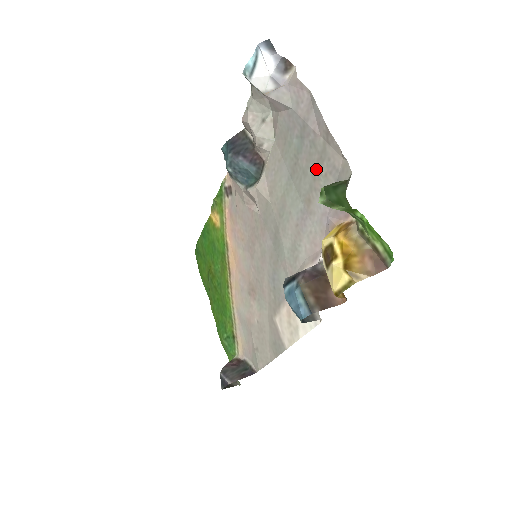
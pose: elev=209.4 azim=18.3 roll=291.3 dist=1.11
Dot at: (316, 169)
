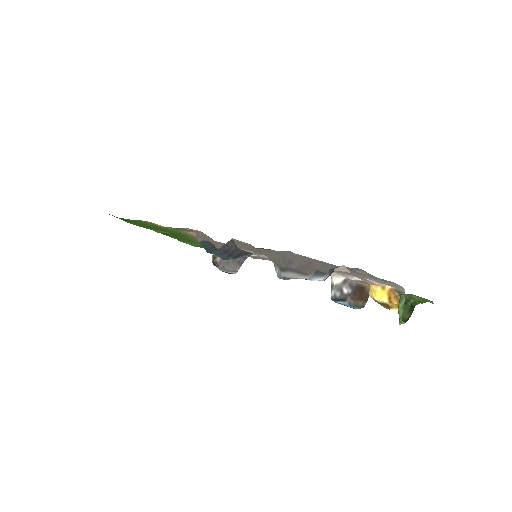
Dot at: occluded
